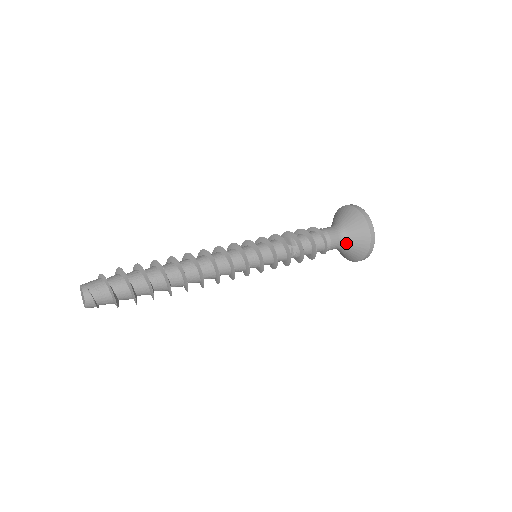
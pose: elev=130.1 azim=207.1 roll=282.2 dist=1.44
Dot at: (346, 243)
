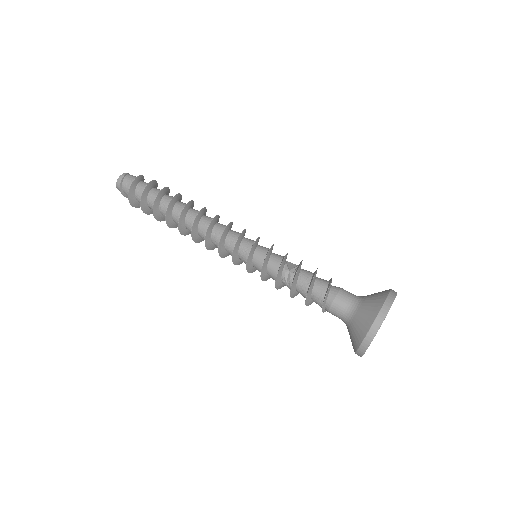
Dot at: (350, 318)
